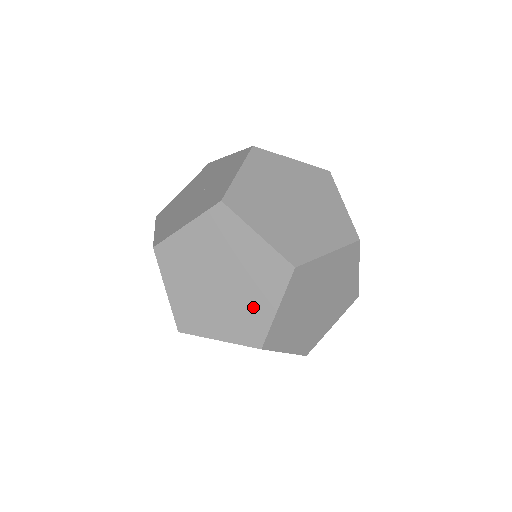
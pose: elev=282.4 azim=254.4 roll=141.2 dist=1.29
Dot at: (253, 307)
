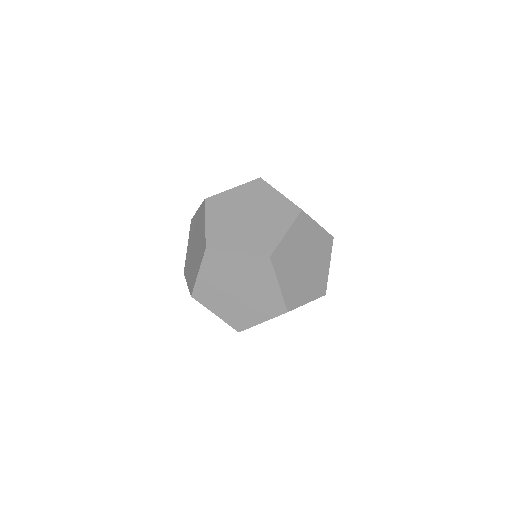
Dot at: (273, 205)
